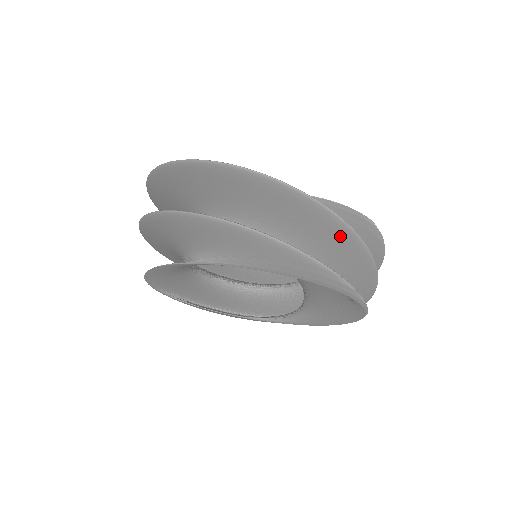
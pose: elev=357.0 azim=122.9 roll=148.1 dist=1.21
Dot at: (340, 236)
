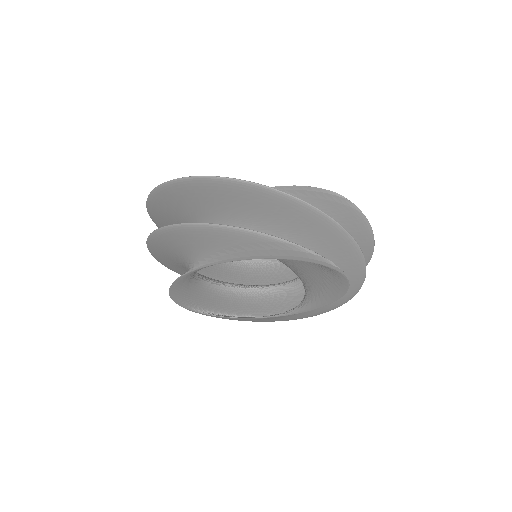
Dot at: (299, 212)
